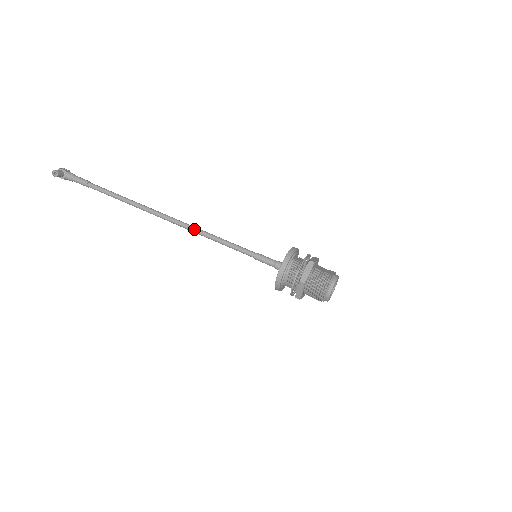
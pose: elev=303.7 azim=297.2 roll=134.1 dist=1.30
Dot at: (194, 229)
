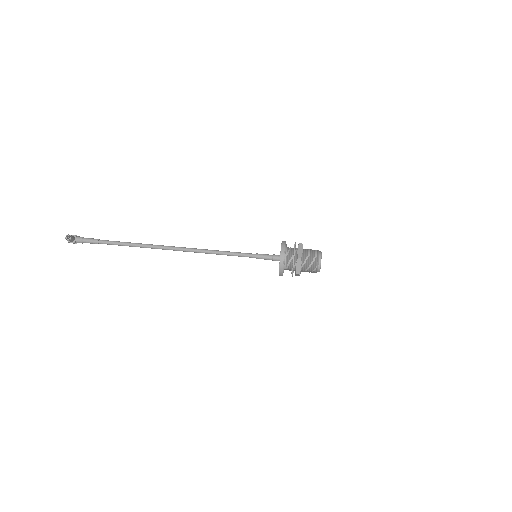
Dot at: (201, 250)
